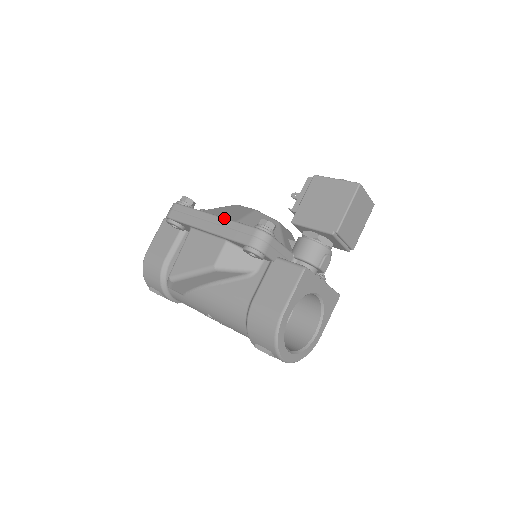
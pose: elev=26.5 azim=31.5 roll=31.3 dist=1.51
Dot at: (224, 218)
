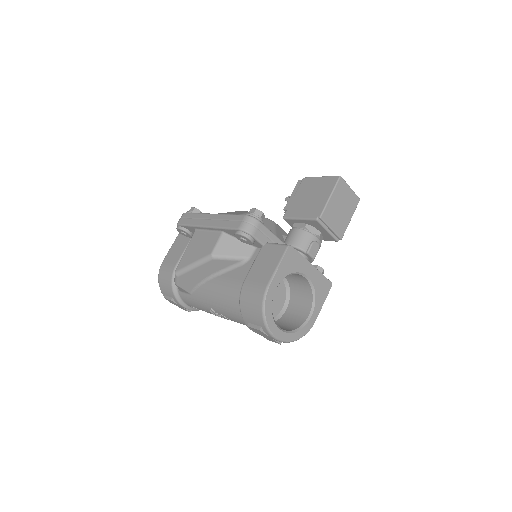
Dot at: (221, 214)
